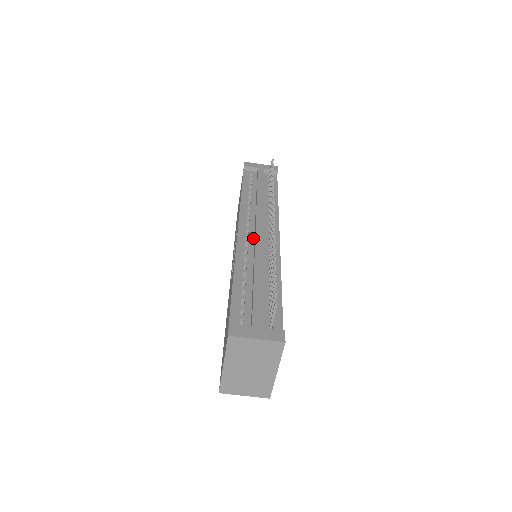
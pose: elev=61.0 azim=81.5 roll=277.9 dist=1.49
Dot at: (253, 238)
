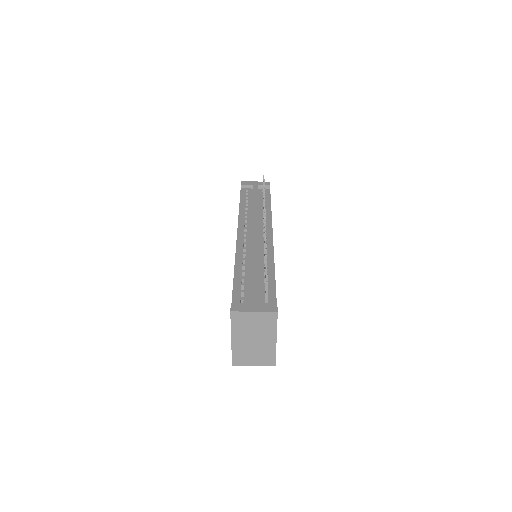
Dot at: (250, 240)
